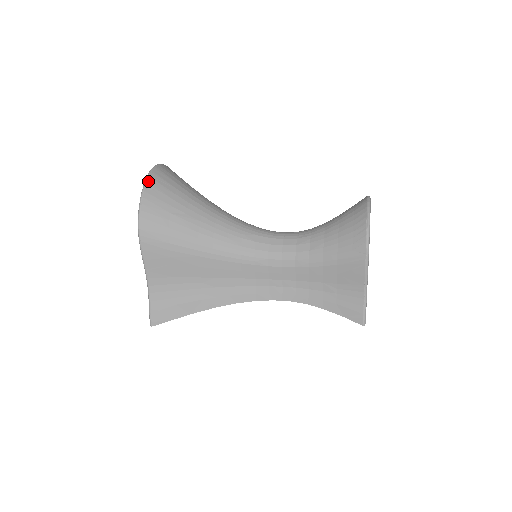
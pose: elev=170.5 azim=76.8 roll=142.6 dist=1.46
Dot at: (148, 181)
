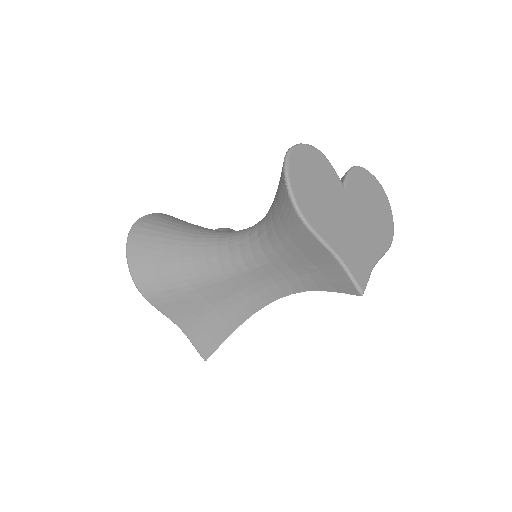
Dot at: (128, 244)
